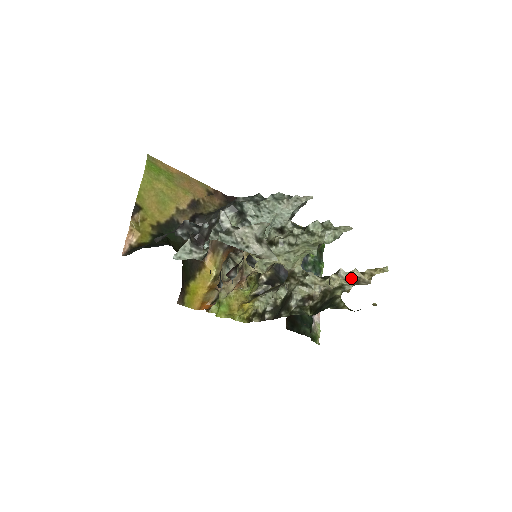
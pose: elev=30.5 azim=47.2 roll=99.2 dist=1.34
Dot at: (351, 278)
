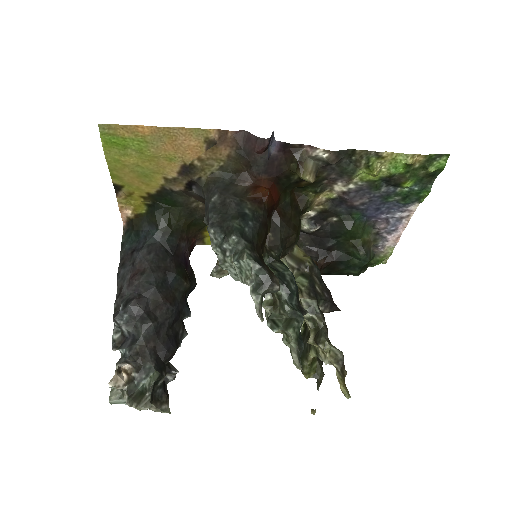
Dot at: (327, 358)
